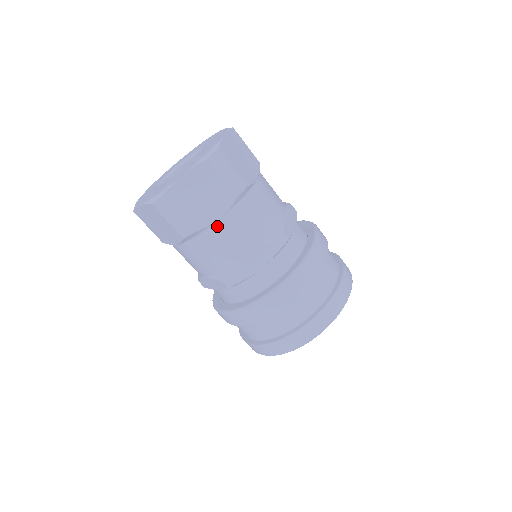
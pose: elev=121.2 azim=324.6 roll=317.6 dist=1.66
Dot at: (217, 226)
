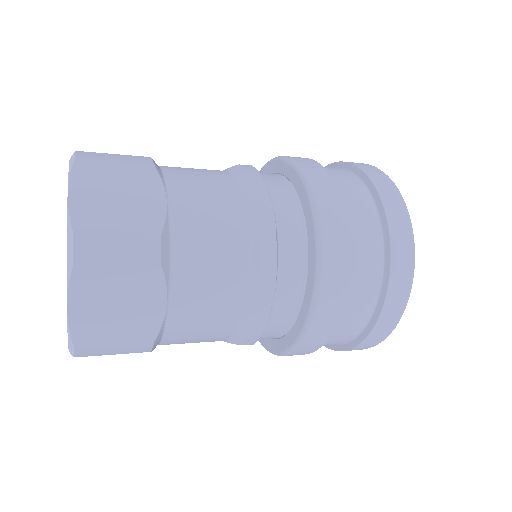
Dot at: (173, 313)
